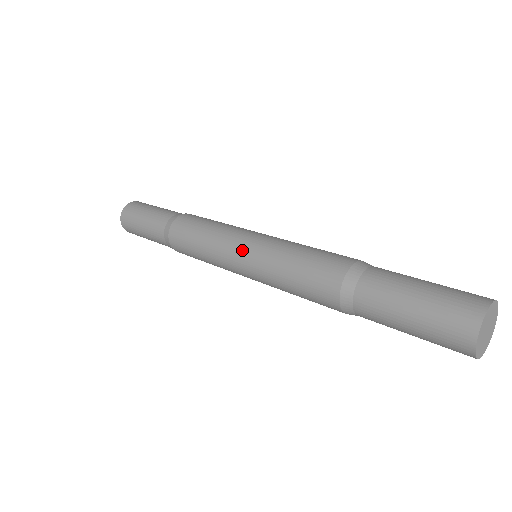
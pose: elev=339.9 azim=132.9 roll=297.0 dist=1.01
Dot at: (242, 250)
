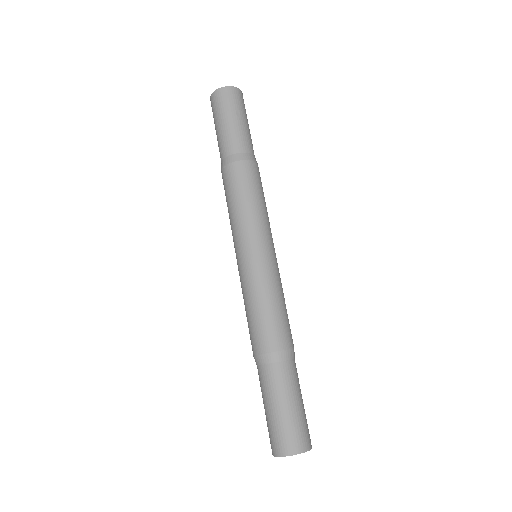
Dot at: (249, 253)
